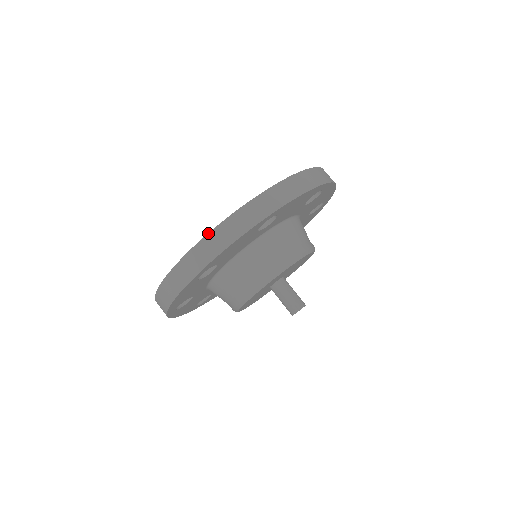
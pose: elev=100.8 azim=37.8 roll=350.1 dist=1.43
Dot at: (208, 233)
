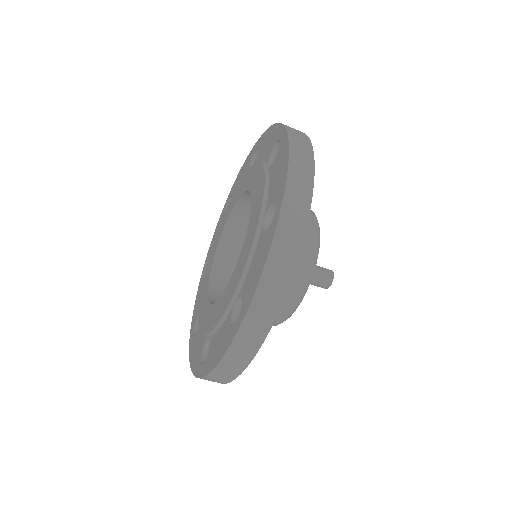
Dot at: occluded
